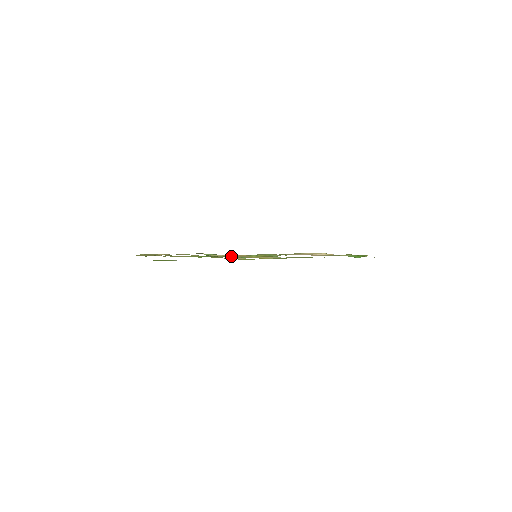
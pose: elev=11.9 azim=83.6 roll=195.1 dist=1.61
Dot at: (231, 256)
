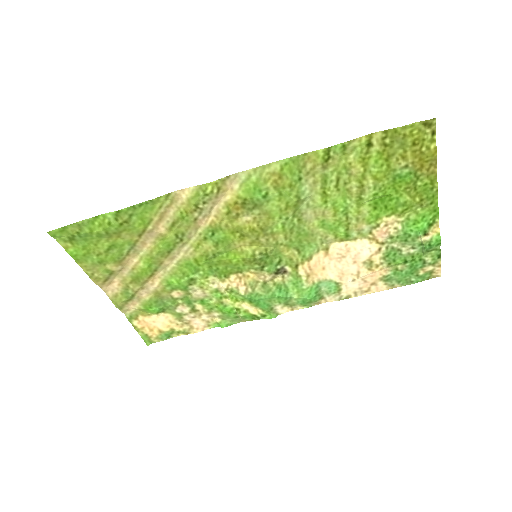
Dot at: (208, 241)
